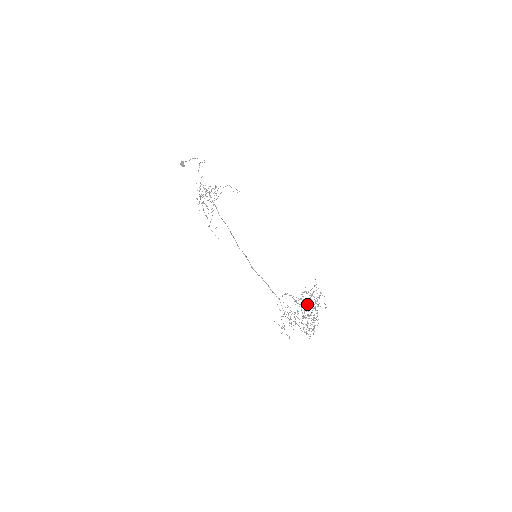
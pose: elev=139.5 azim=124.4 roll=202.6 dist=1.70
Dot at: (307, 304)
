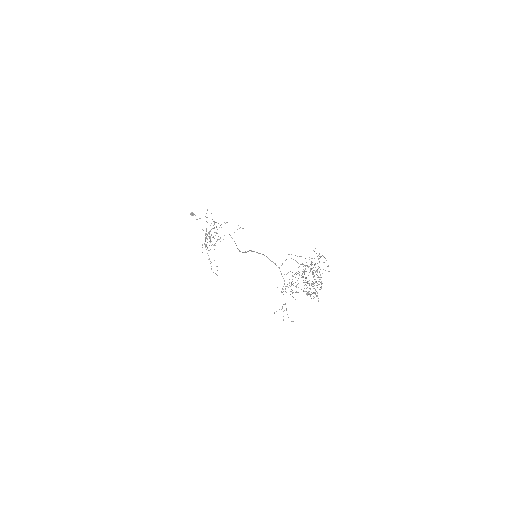
Dot at: (309, 280)
